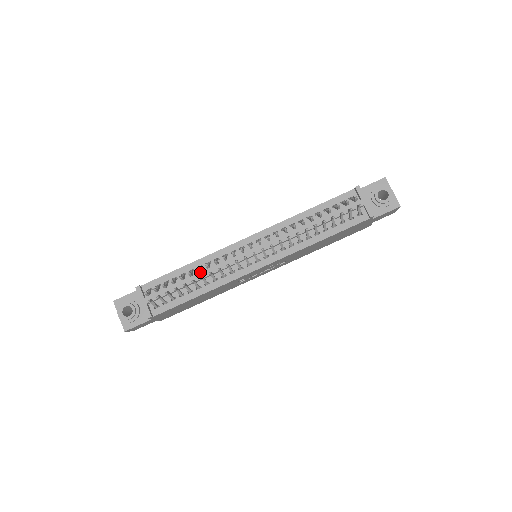
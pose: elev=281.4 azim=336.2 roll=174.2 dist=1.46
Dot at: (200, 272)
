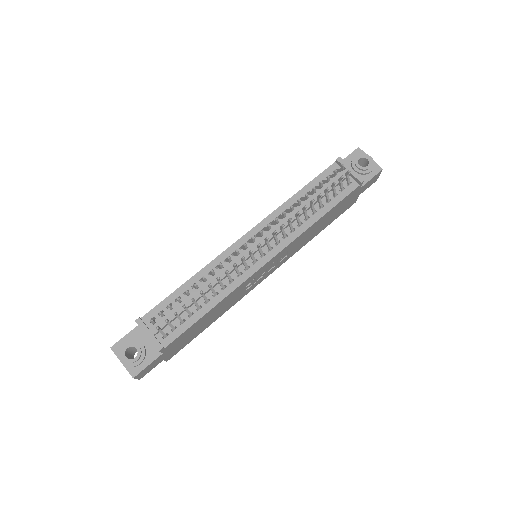
Dot at: (205, 283)
